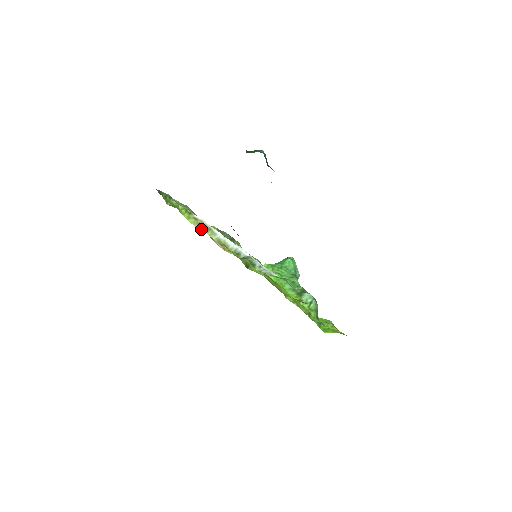
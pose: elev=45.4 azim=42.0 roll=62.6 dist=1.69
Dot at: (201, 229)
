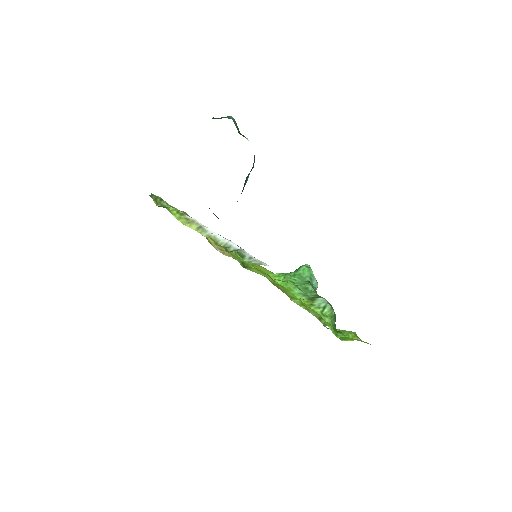
Dot at: (191, 227)
